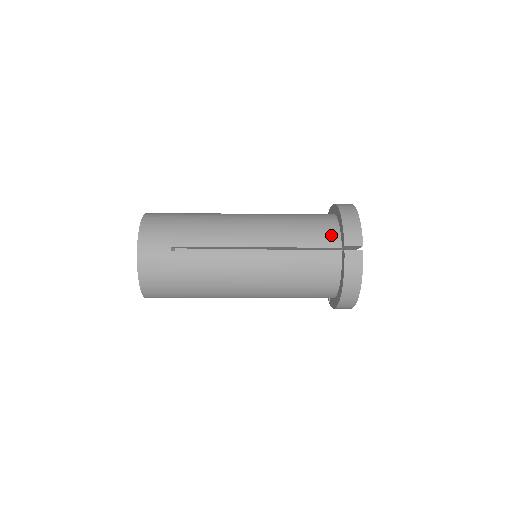
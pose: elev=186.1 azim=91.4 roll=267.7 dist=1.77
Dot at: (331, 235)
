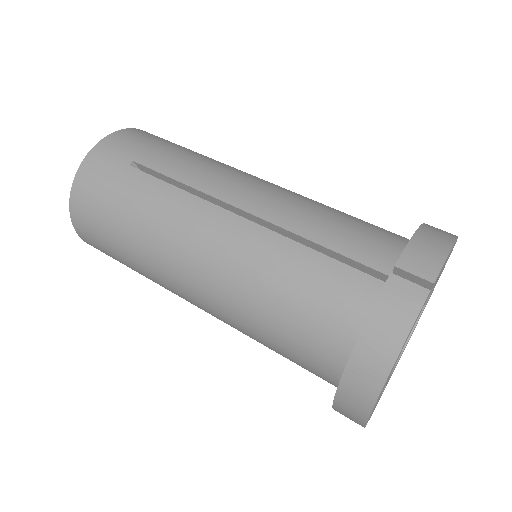
Dot at: occluded
